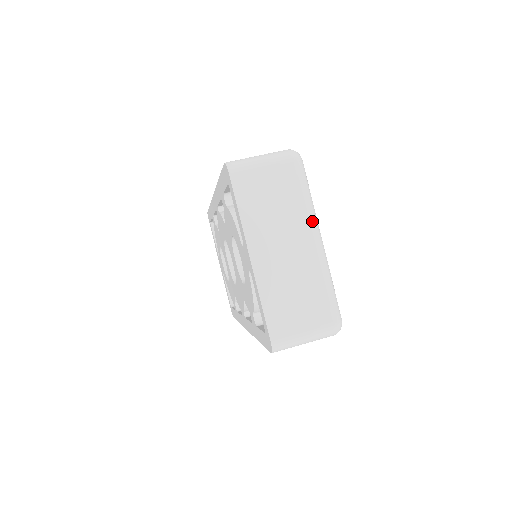
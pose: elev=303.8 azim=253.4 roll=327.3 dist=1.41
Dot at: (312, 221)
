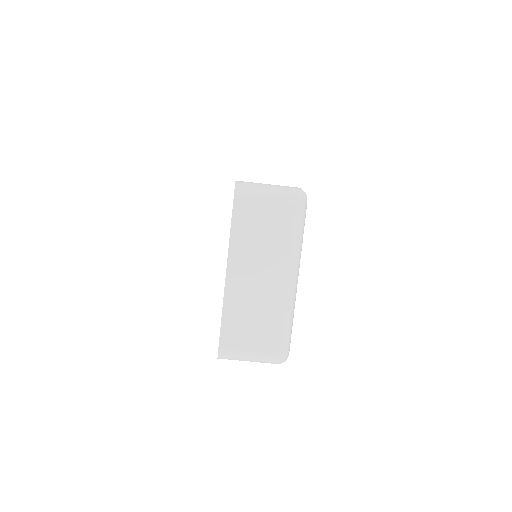
Dot at: (293, 261)
